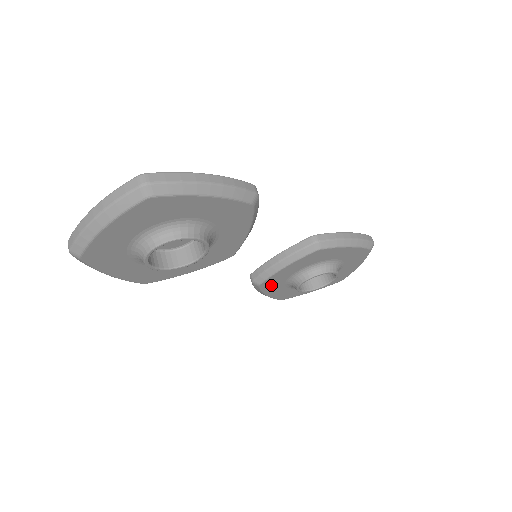
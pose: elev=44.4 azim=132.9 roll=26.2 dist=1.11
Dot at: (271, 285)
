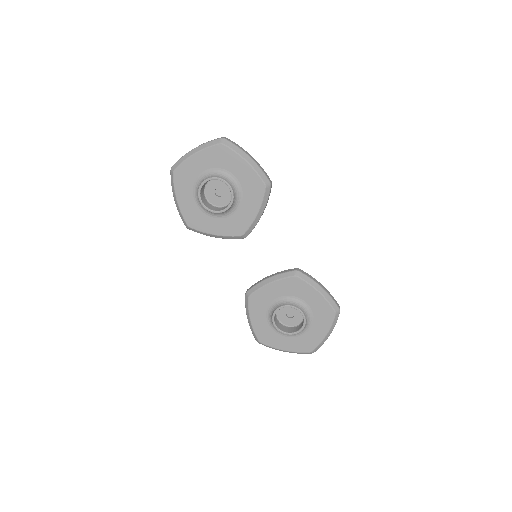
Dot at: (257, 304)
